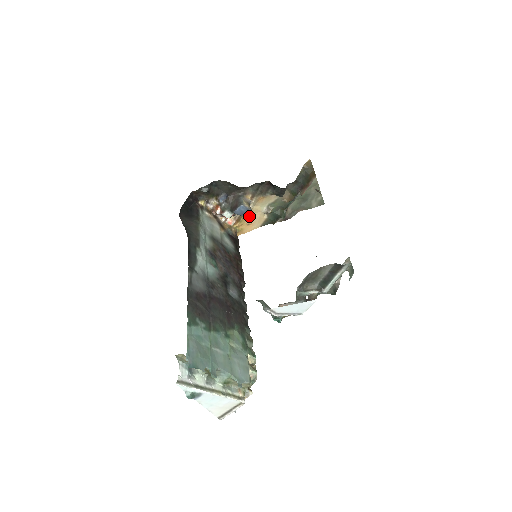
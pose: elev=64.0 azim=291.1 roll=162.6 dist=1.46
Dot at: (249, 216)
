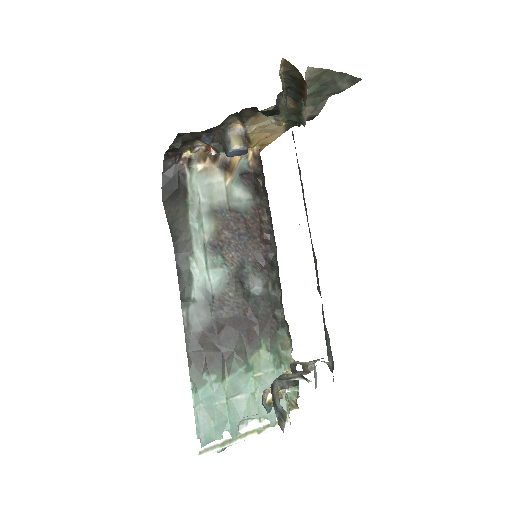
Dot at: (259, 132)
